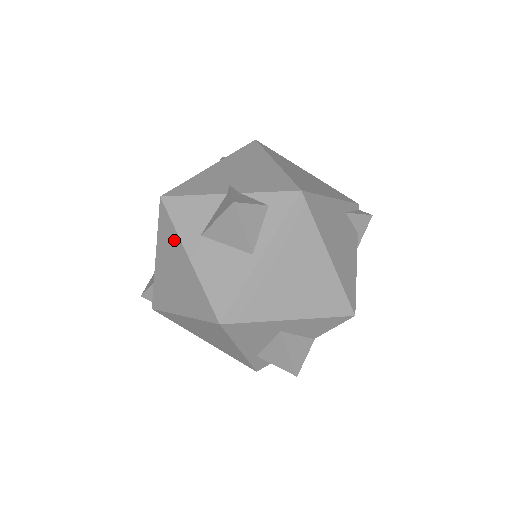
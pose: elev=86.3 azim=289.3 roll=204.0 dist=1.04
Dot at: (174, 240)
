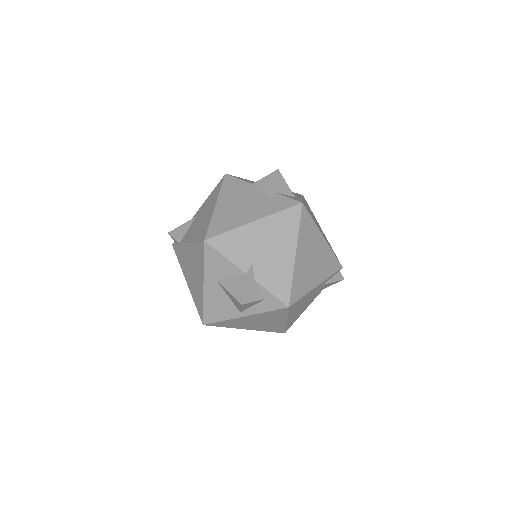
Dot at: (200, 266)
